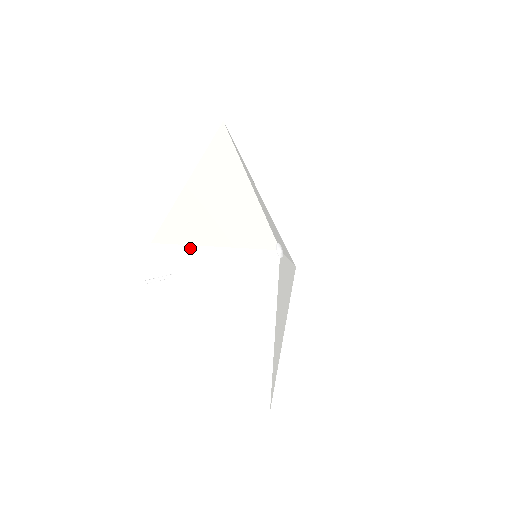
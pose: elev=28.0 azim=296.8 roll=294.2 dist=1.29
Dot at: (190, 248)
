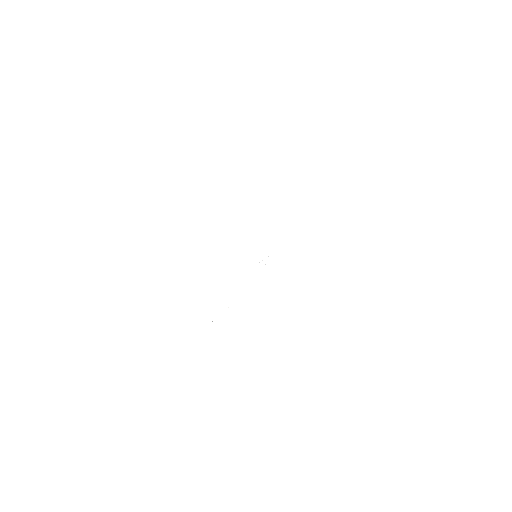
Dot at: (177, 286)
